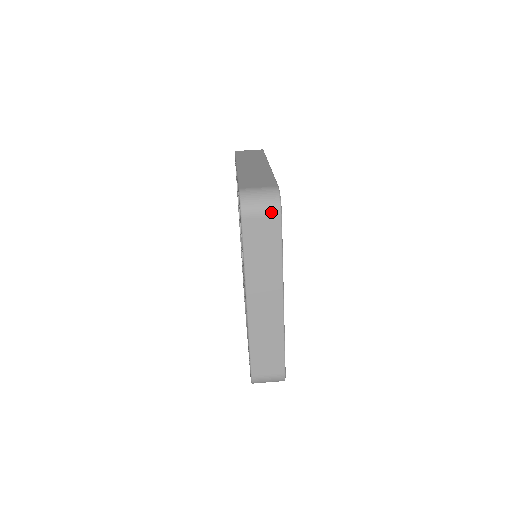
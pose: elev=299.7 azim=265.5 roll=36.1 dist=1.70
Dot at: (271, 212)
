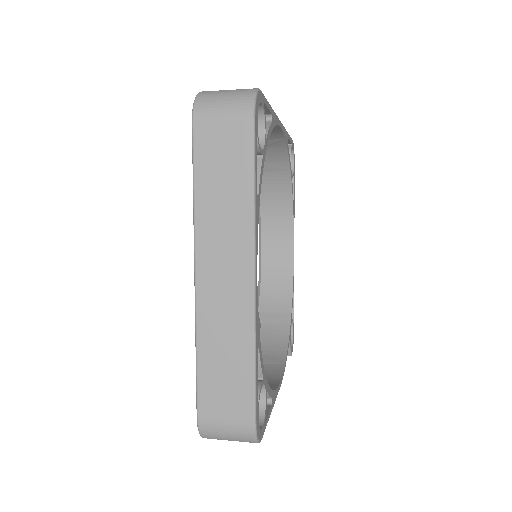
Dot at: (238, 112)
